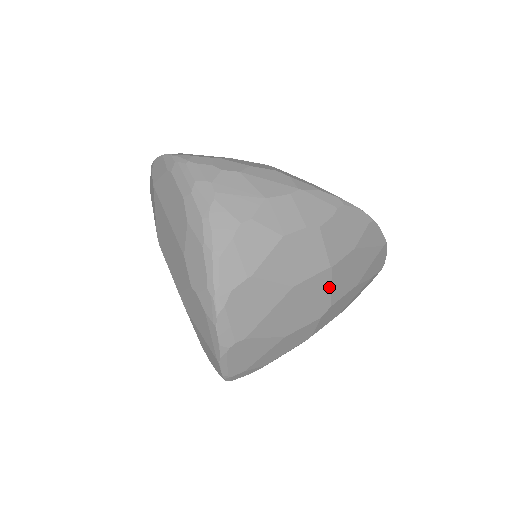
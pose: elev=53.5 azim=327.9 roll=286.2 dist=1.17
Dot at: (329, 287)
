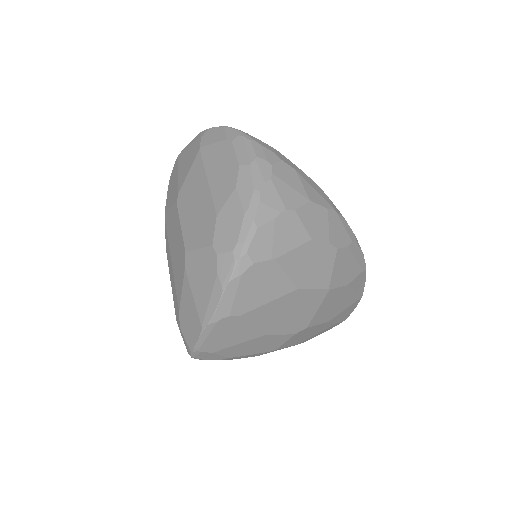
Dot at: (317, 308)
